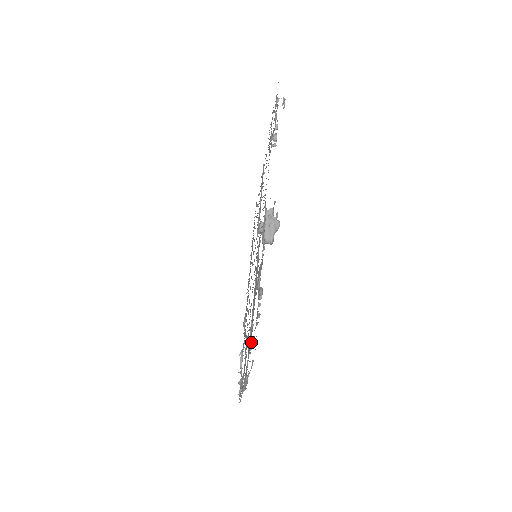
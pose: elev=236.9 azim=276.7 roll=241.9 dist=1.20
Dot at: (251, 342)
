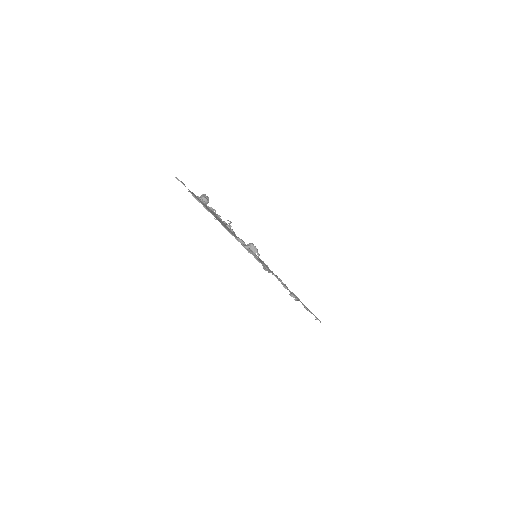
Dot at: (230, 230)
